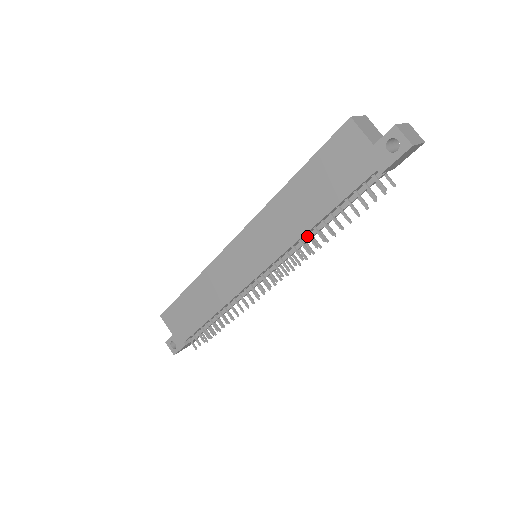
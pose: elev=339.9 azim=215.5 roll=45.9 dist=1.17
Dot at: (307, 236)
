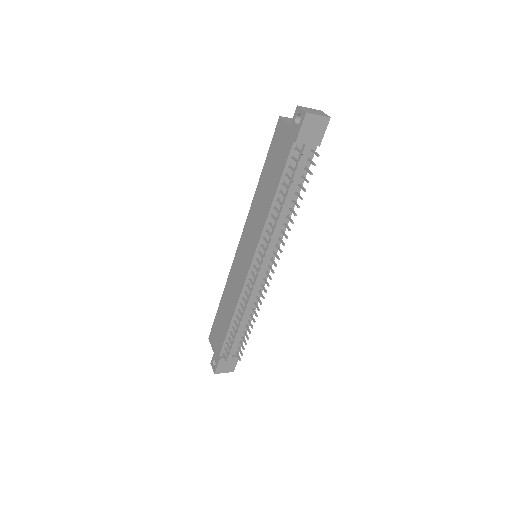
Dot at: (272, 216)
